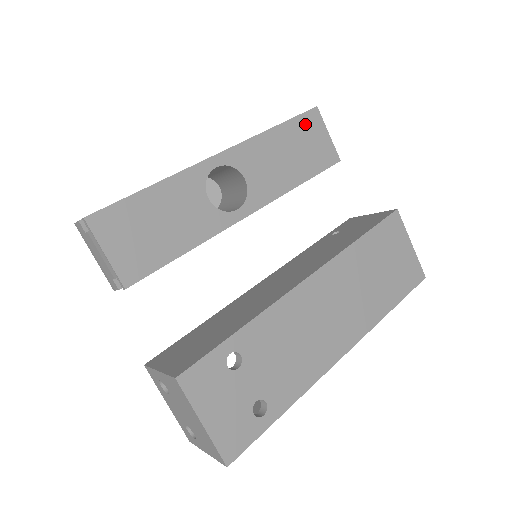
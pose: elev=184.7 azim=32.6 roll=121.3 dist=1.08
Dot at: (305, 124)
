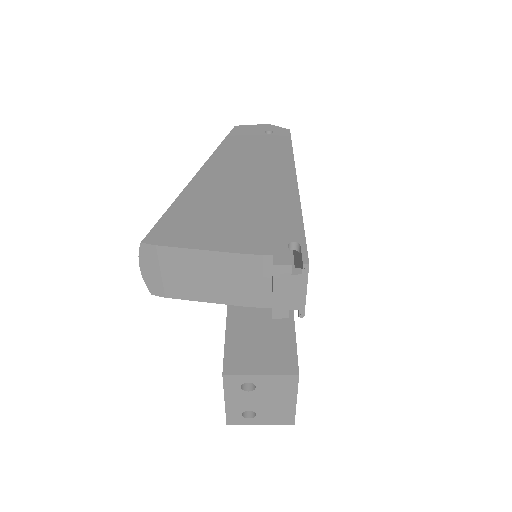
Dot at: occluded
